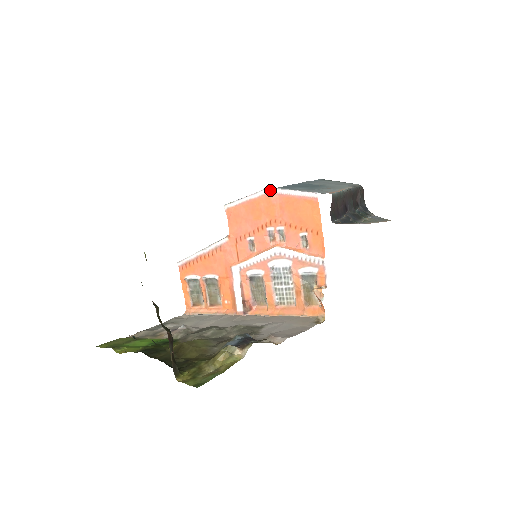
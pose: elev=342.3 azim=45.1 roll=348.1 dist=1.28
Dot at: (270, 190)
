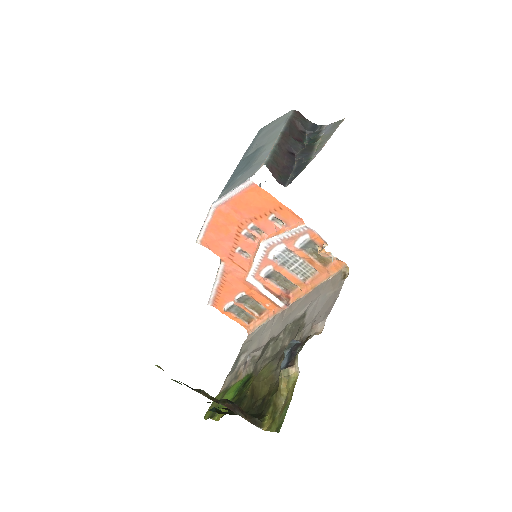
Dot at: (215, 205)
